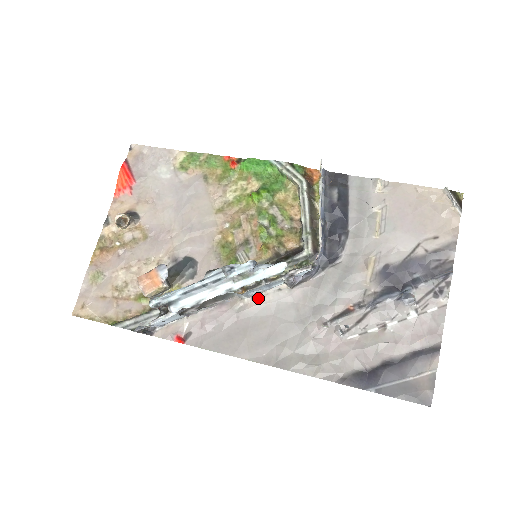
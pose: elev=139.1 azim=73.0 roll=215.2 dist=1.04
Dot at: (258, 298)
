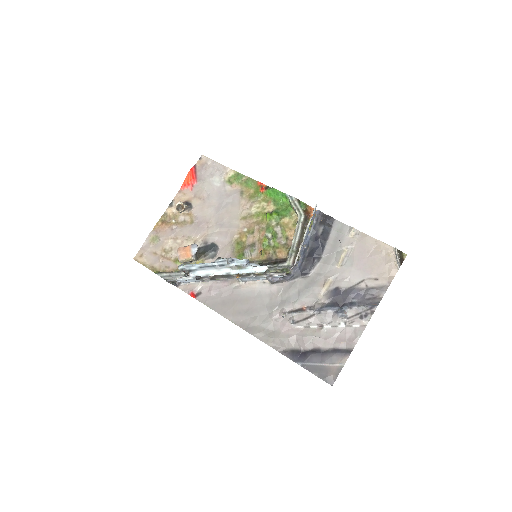
Dot at: (249, 284)
